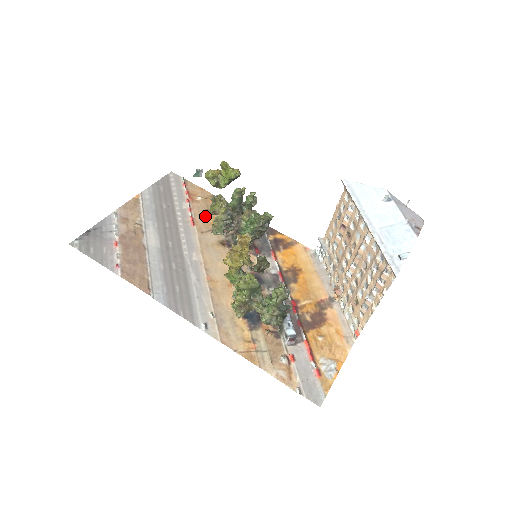
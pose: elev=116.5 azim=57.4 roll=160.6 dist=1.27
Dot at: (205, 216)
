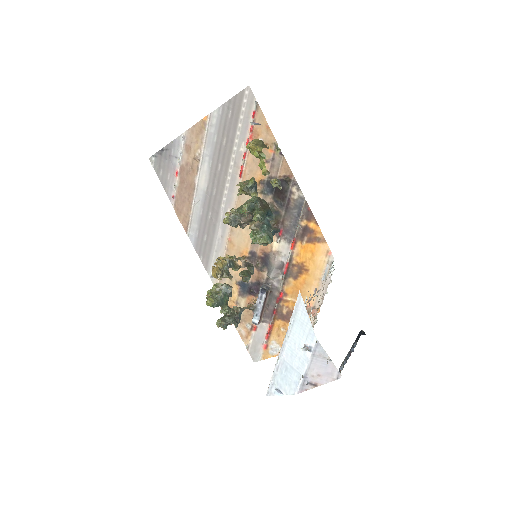
Dot at: (255, 170)
